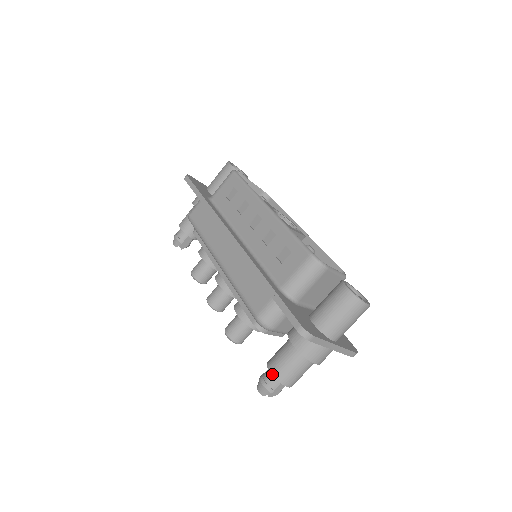
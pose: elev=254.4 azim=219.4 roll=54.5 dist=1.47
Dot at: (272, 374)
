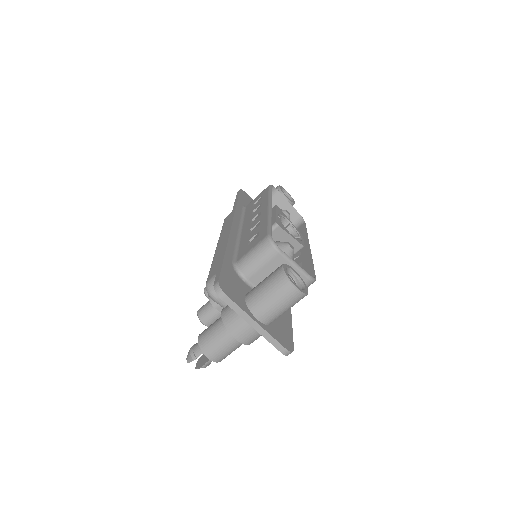
Dot at: (198, 339)
